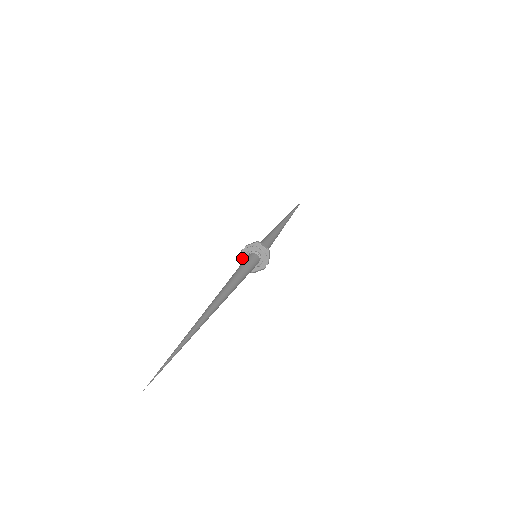
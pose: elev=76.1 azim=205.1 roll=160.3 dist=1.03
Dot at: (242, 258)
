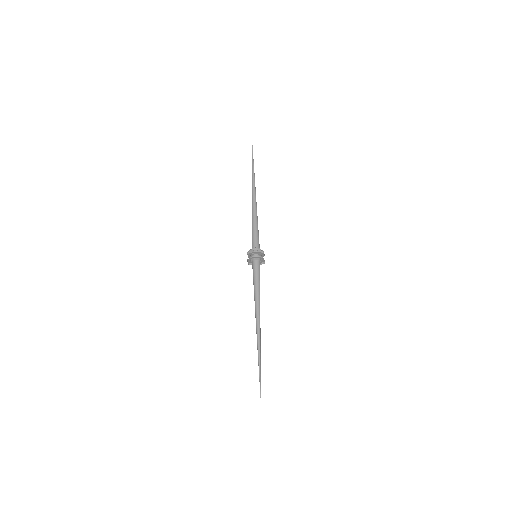
Dot at: (248, 261)
